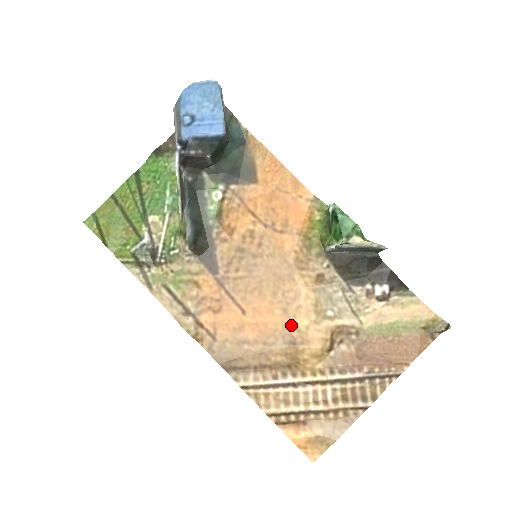
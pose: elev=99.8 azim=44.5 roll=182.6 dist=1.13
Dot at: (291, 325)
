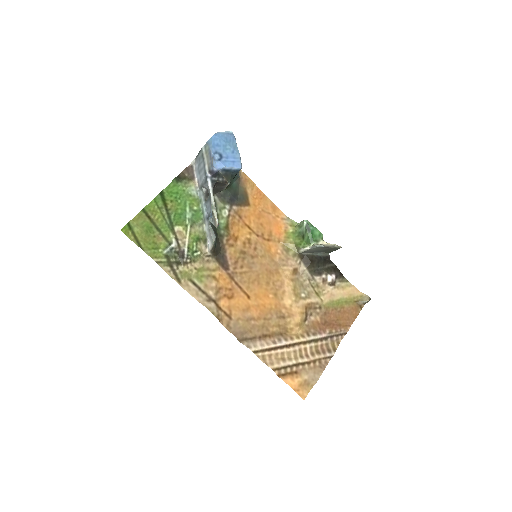
Dot at: (280, 305)
